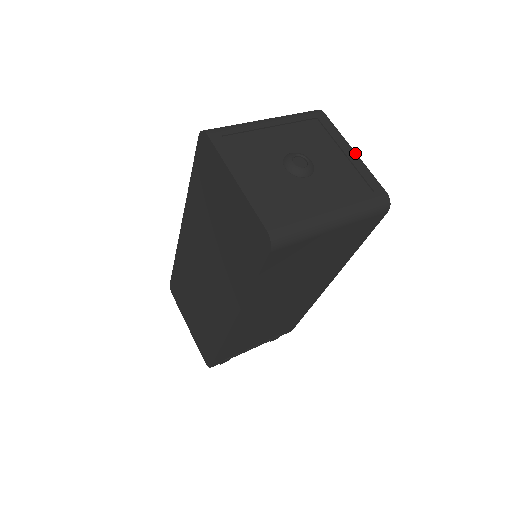
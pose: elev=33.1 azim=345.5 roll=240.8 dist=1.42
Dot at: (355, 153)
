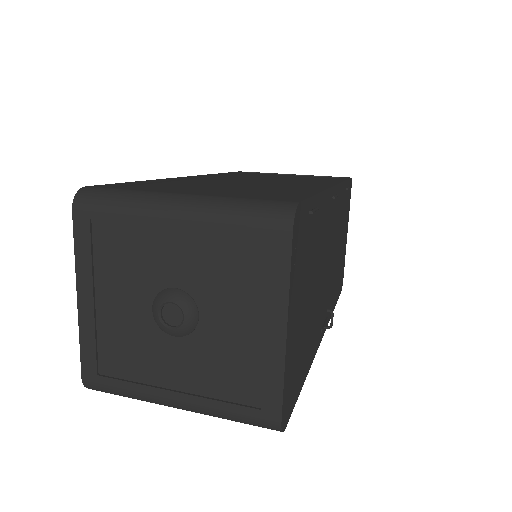
Dot at: (284, 336)
